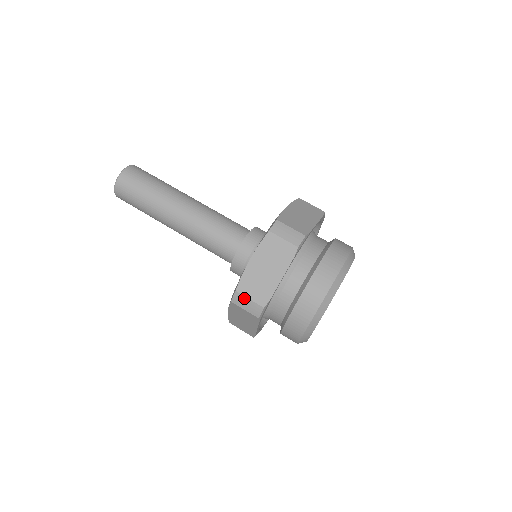
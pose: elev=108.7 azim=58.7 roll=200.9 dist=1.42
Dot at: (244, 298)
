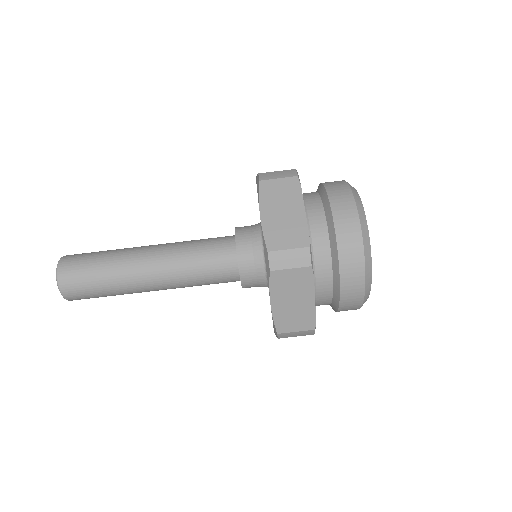
Dot at: (290, 333)
